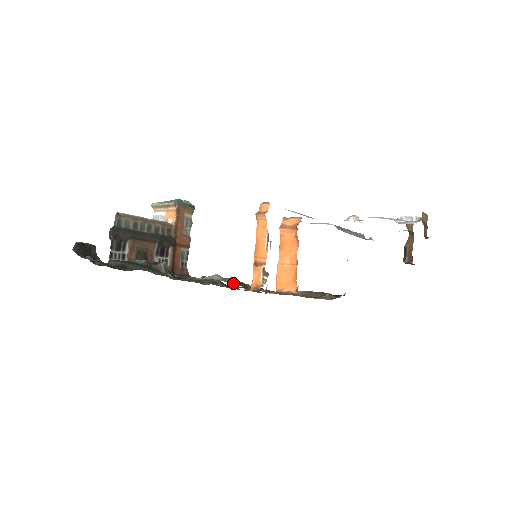
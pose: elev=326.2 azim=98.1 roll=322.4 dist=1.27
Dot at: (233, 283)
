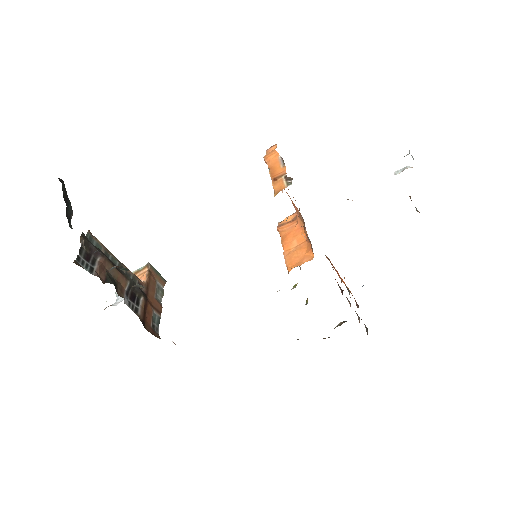
Dot at: occluded
